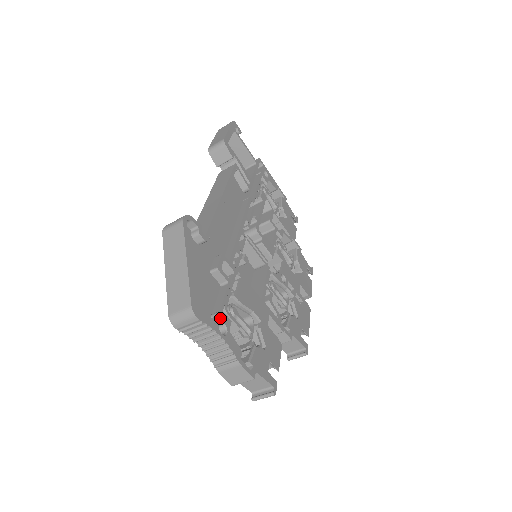
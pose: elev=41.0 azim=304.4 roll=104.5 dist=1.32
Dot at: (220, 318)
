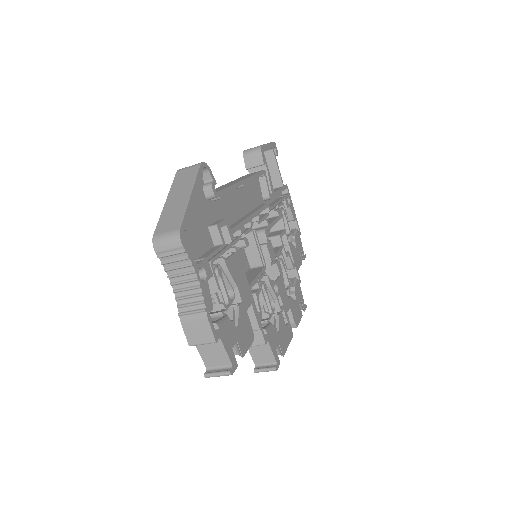
Dot at: (203, 263)
